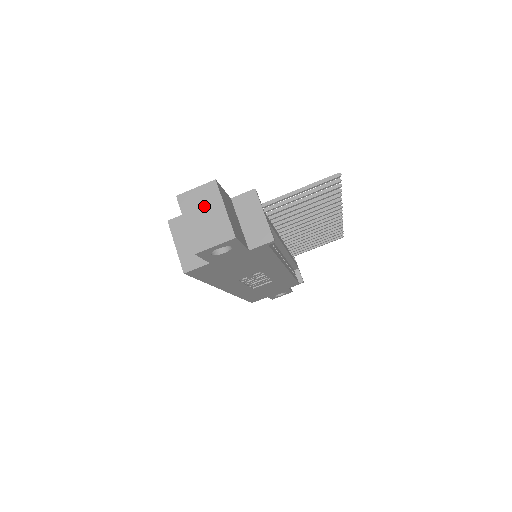
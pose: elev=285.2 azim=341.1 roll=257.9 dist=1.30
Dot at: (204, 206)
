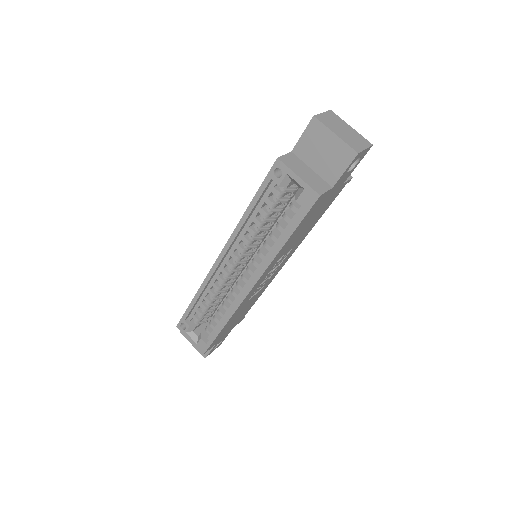
Dot at: (338, 124)
